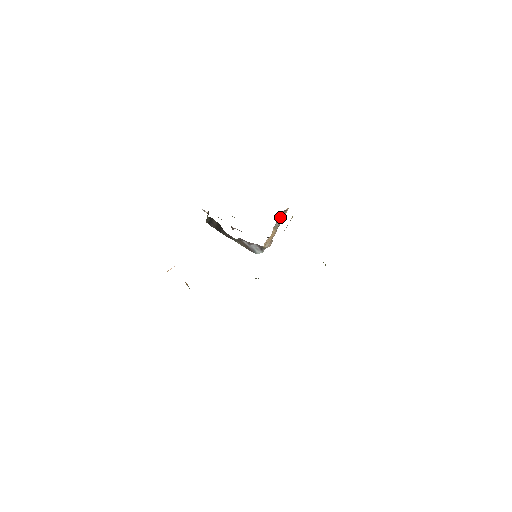
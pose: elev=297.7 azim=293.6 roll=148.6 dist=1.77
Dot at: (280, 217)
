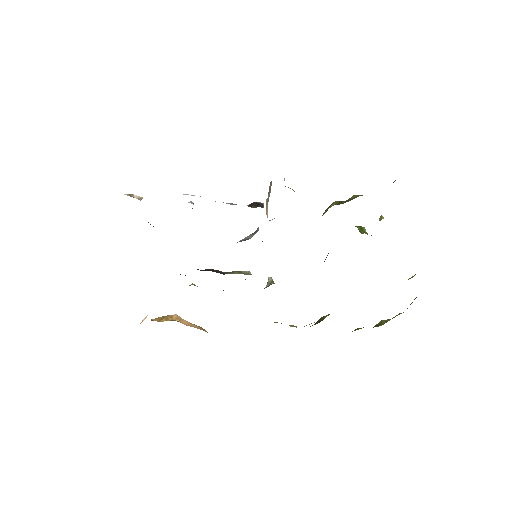
Dot at: (269, 188)
